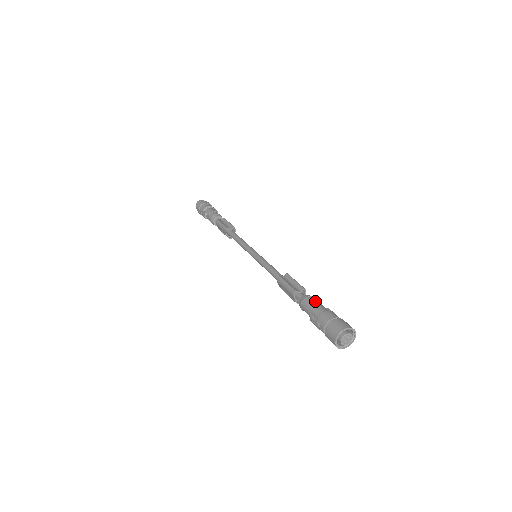
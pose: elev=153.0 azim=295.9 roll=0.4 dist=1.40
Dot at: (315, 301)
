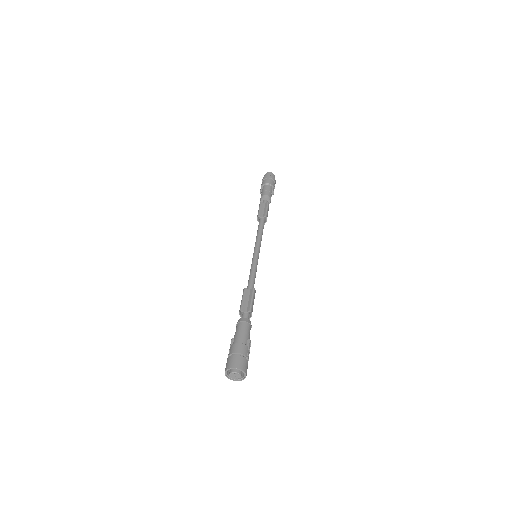
Dot at: (244, 328)
